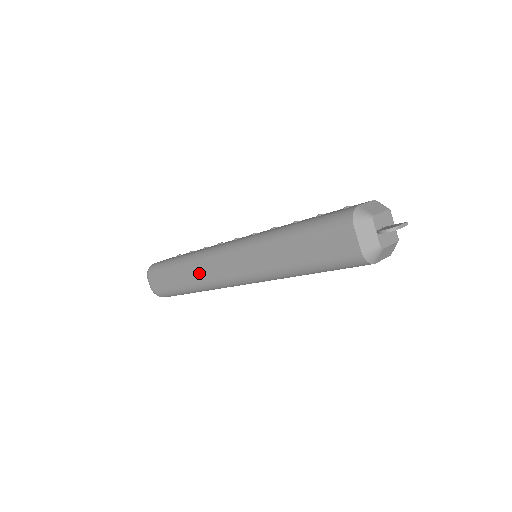
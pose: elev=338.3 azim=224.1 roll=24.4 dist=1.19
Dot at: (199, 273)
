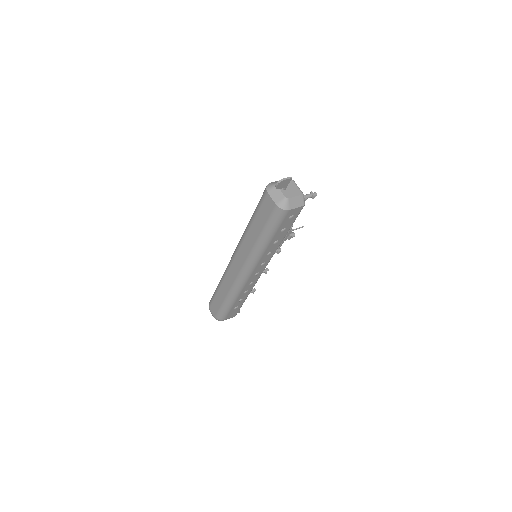
Dot at: (228, 282)
